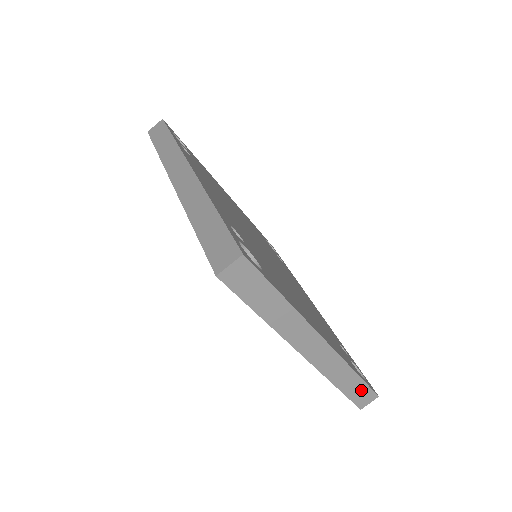
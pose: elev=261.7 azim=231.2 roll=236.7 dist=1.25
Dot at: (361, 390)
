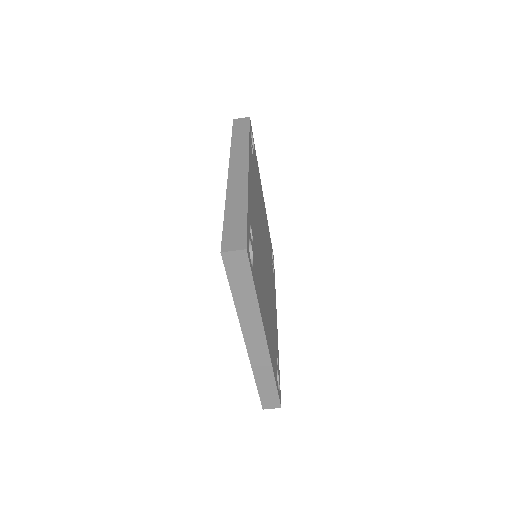
Dot at: (271, 394)
